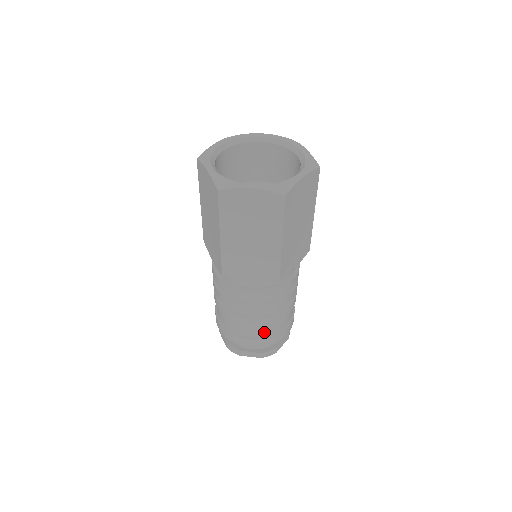
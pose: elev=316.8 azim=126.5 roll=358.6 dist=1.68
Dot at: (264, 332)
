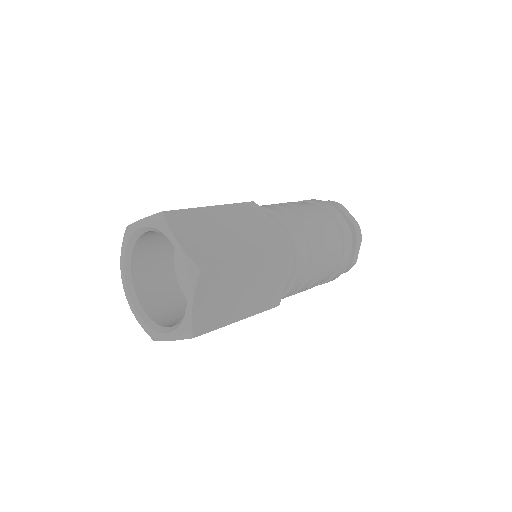
Dot at: occluded
